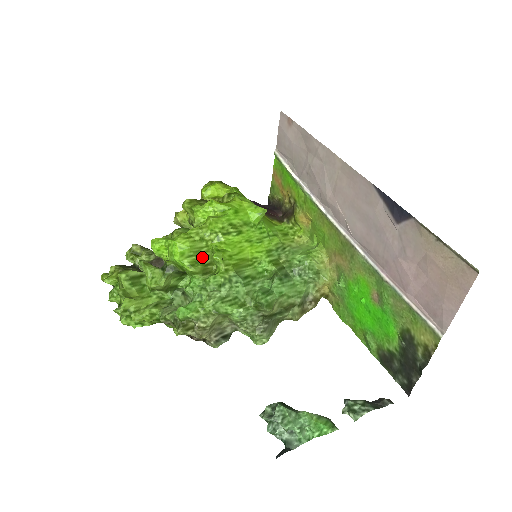
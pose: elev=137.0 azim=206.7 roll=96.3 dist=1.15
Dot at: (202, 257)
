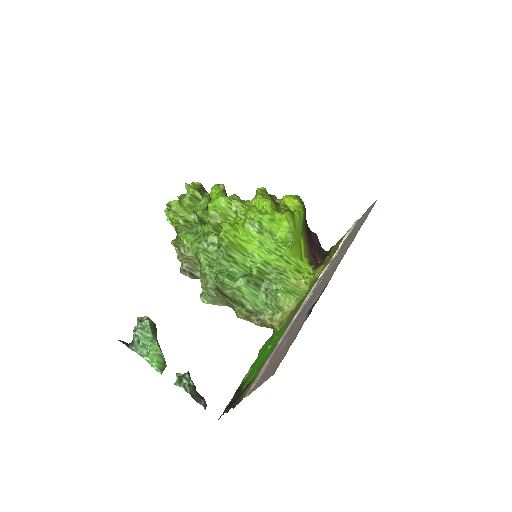
Dot at: (223, 220)
